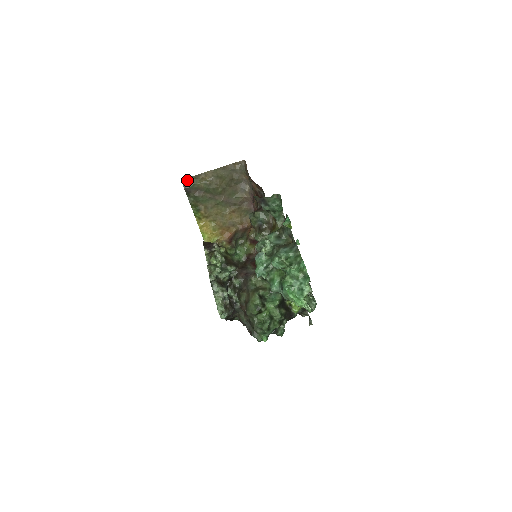
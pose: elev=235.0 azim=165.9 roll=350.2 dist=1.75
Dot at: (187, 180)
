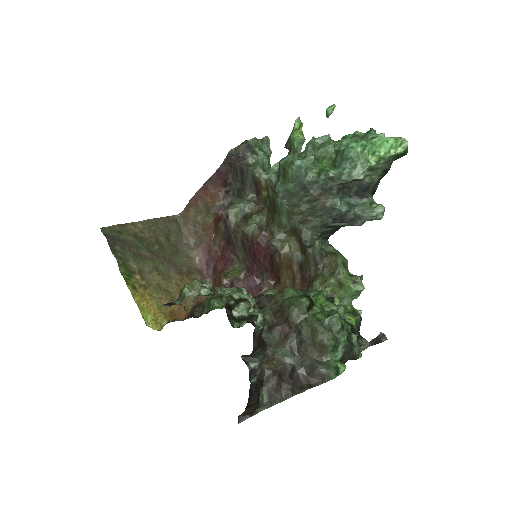
Dot at: (108, 229)
